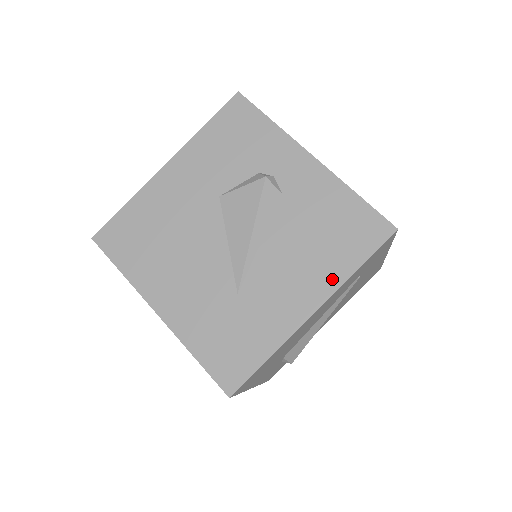
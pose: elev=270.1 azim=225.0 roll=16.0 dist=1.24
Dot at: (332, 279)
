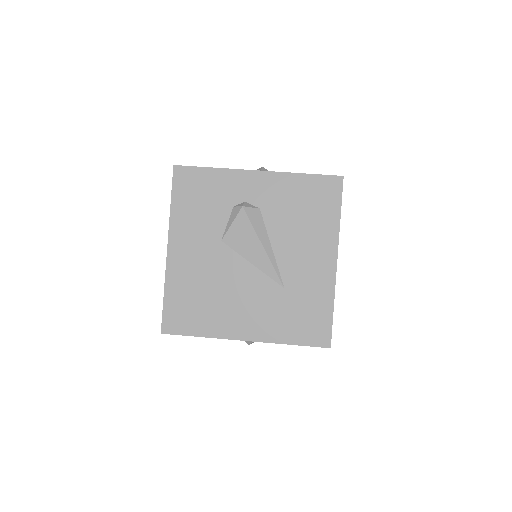
Dot at: (331, 234)
